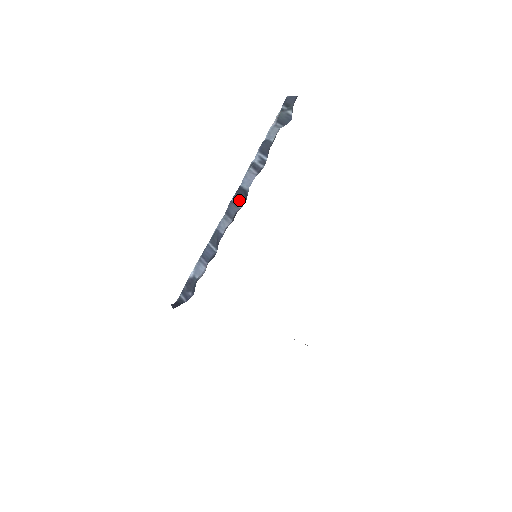
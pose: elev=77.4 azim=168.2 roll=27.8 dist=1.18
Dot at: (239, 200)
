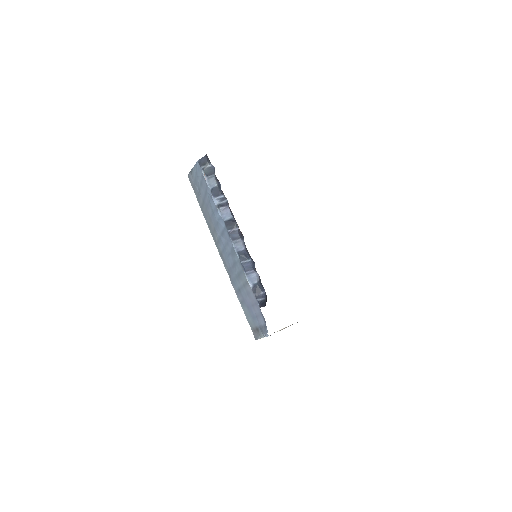
Dot at: (232, 227)
